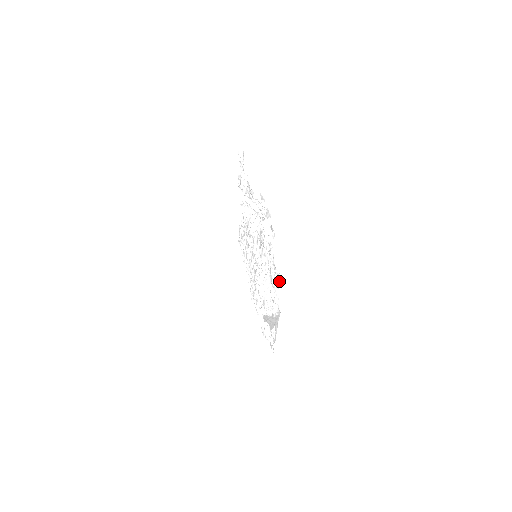
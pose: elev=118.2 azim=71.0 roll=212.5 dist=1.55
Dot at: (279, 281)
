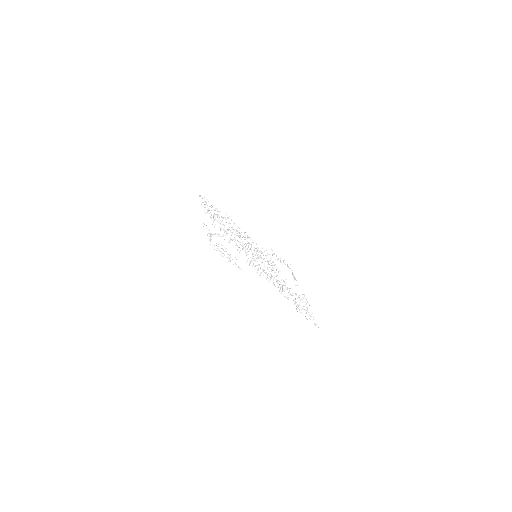
Dot at: occluded
